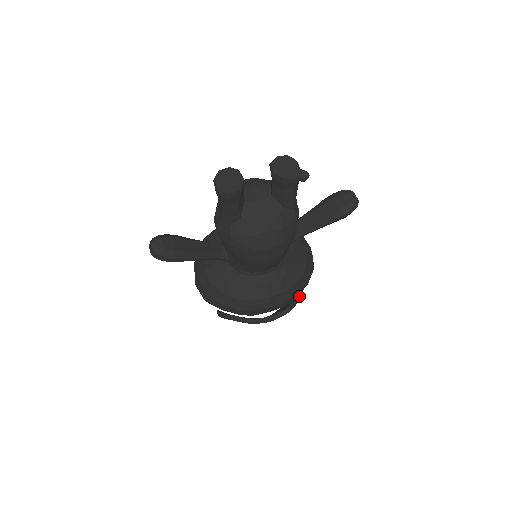
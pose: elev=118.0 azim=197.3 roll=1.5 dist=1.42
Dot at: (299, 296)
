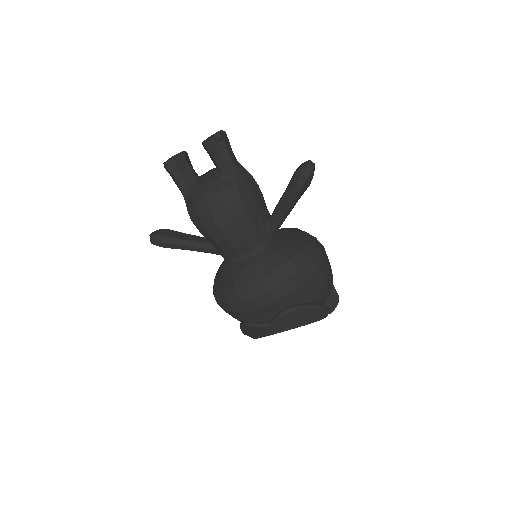
Dot at: (309, 304)
